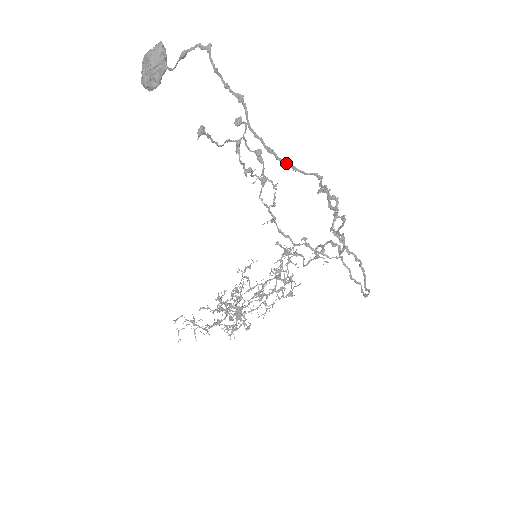
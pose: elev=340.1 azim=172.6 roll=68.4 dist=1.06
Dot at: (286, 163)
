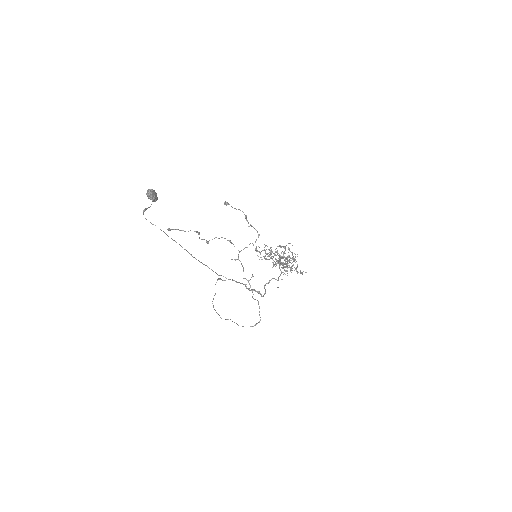
Dot at: (200, 262)
